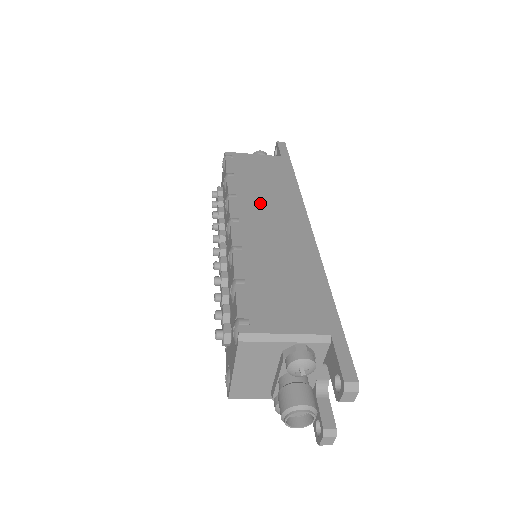
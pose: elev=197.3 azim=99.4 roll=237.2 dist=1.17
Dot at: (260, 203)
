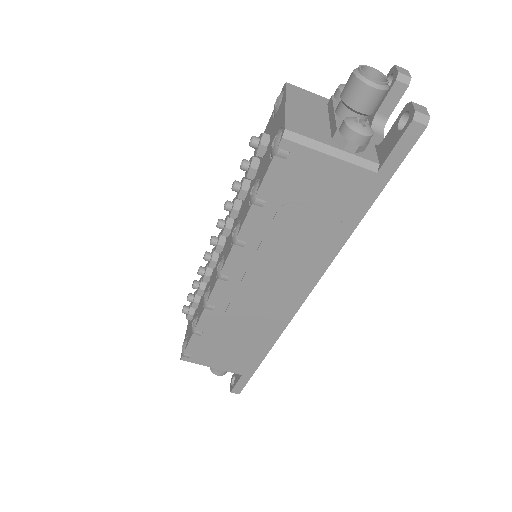
Dot at: occluded
